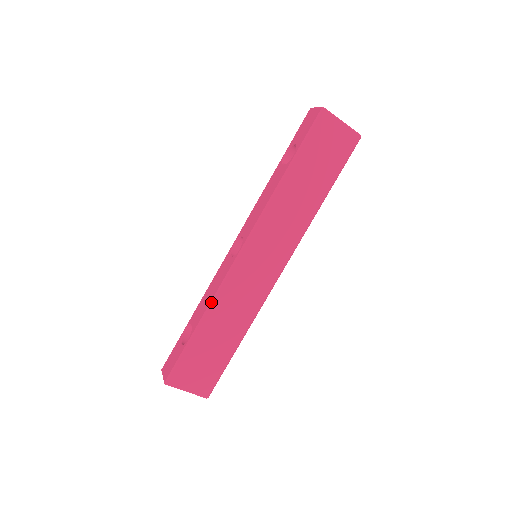
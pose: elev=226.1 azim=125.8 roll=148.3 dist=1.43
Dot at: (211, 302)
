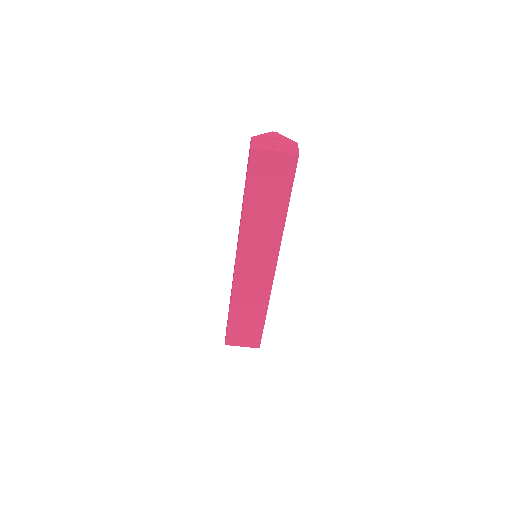
Dot at: (231, 297)
